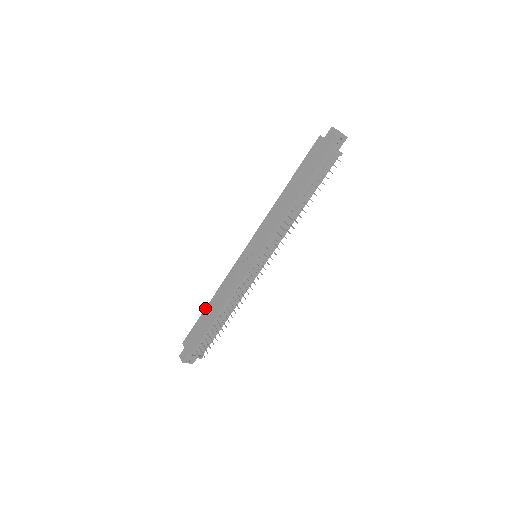
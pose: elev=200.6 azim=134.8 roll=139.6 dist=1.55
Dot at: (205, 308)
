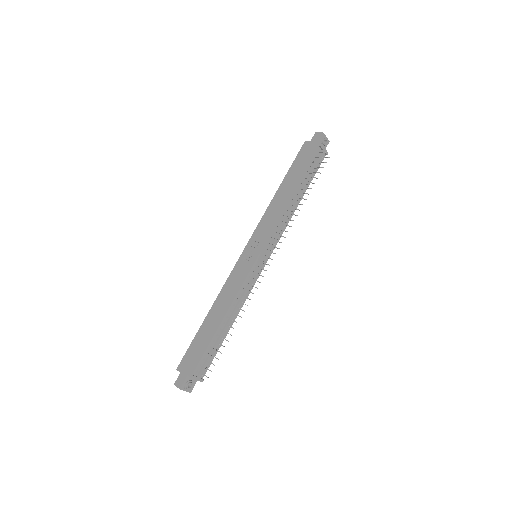
Dot at: (203, 322)
